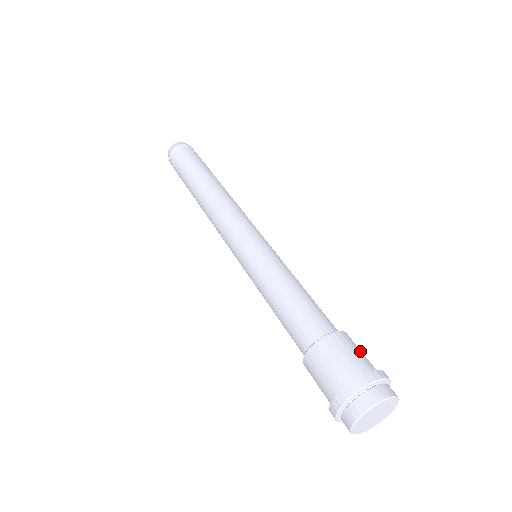
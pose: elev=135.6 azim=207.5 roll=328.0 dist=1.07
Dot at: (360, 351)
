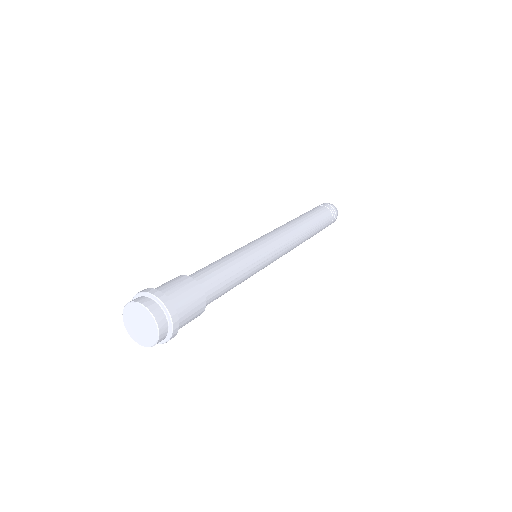
Dot at: (182, 290)
